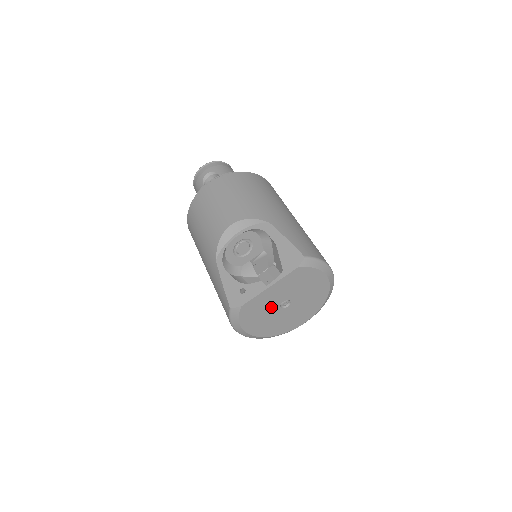
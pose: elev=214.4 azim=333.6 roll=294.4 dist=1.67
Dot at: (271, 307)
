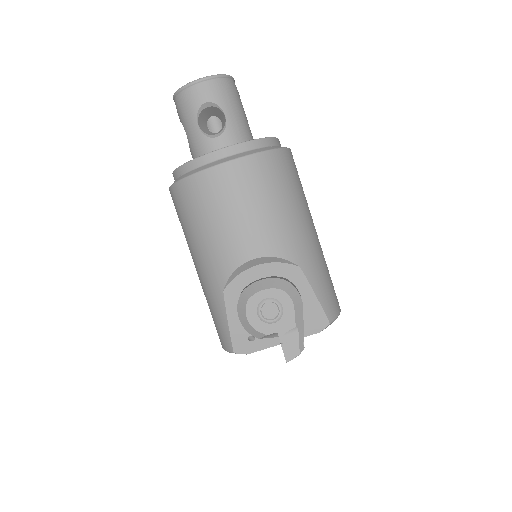
Dot at: occluded
